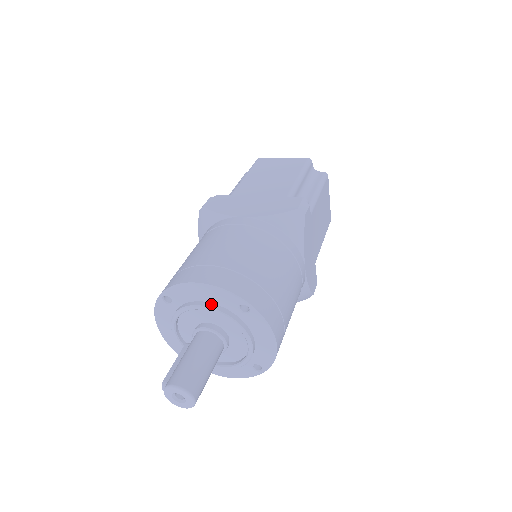
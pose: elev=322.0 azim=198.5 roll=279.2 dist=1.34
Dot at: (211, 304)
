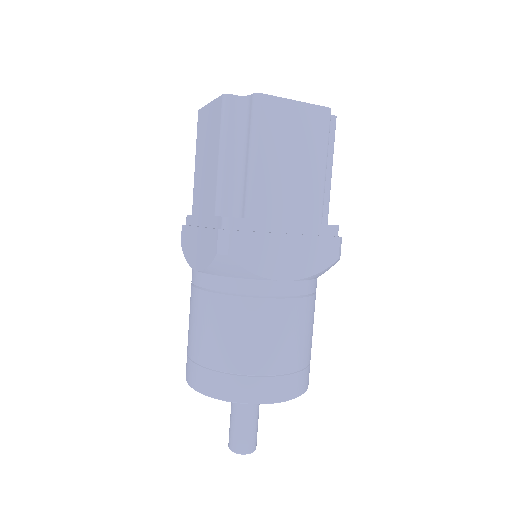
Dot at: occluded
